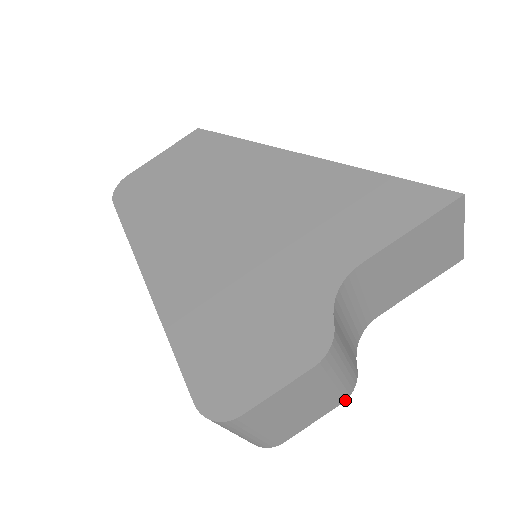
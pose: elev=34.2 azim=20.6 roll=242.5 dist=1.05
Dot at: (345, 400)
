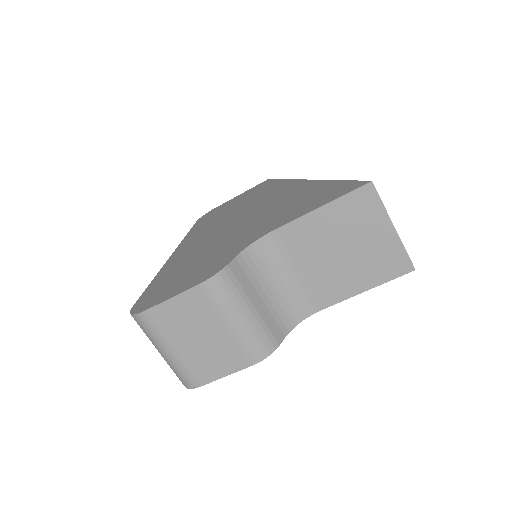
Dot at: occluded
